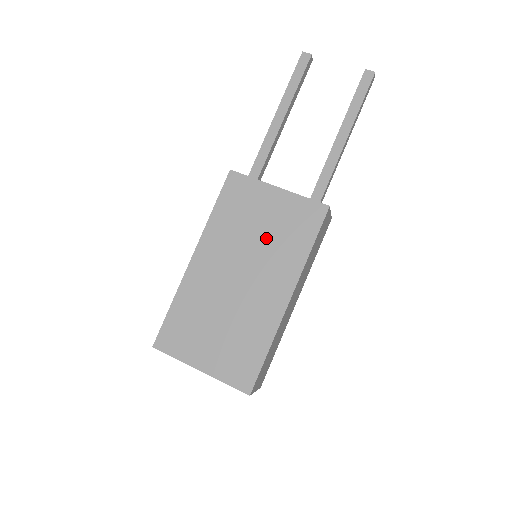
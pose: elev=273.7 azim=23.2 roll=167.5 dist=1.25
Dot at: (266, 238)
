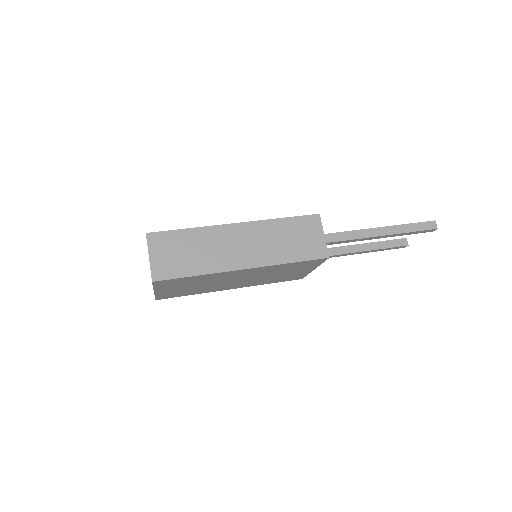
Dot at: occluded
